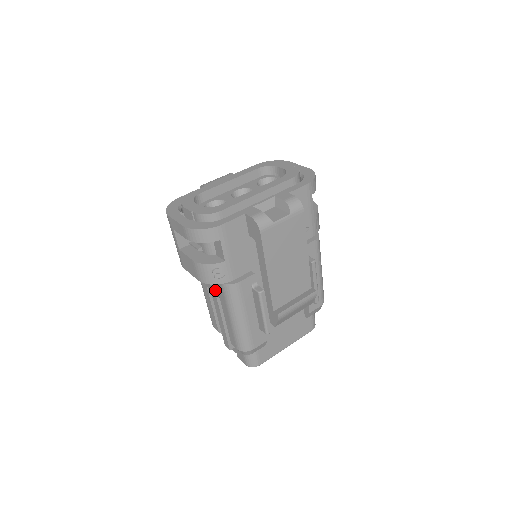
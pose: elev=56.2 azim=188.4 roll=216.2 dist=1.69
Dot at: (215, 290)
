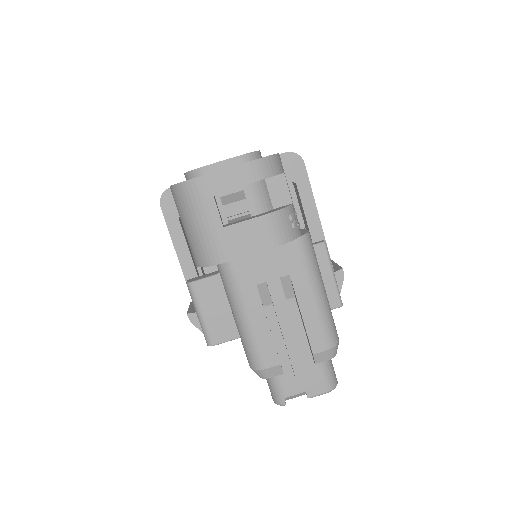
Dot at: (279, 270)
